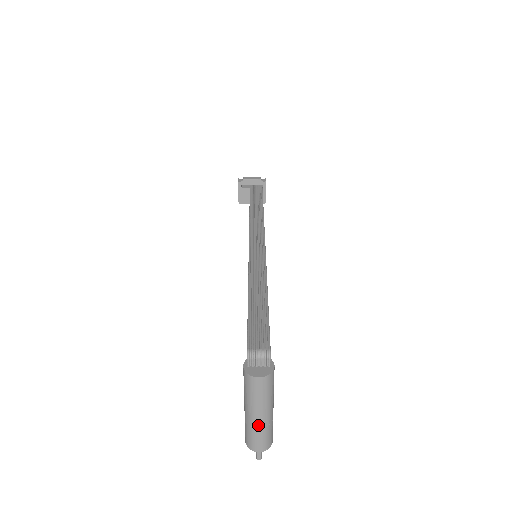
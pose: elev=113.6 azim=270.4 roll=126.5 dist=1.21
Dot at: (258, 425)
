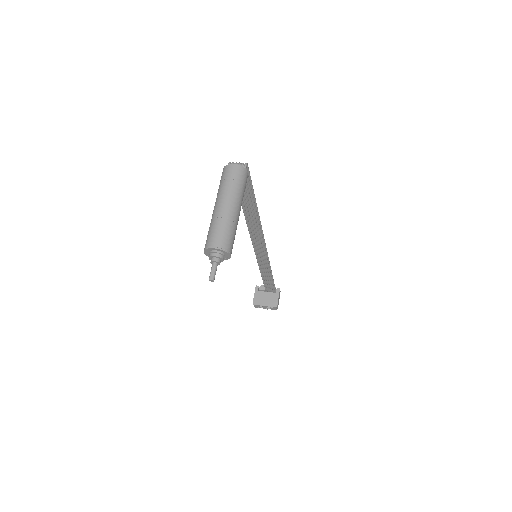
Dot at: (221, 214)
